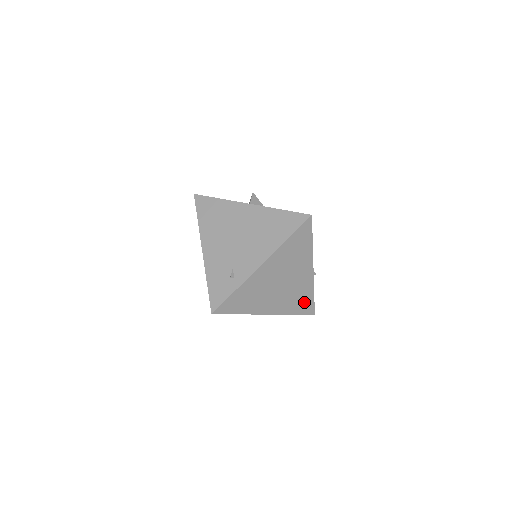
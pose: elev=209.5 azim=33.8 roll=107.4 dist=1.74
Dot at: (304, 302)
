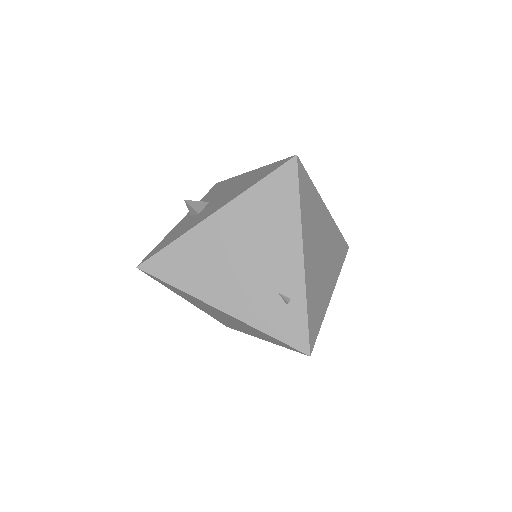
Dot at: (339, 247)
